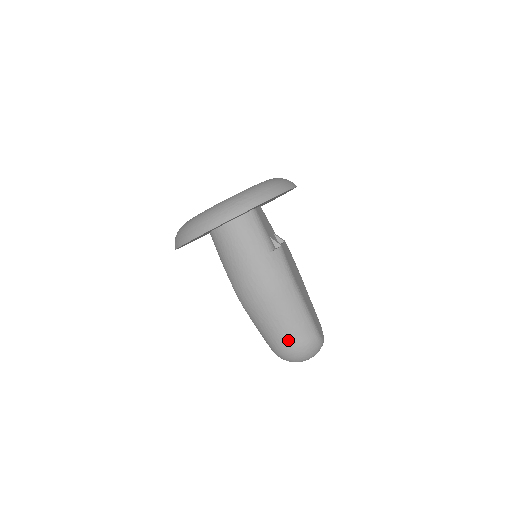
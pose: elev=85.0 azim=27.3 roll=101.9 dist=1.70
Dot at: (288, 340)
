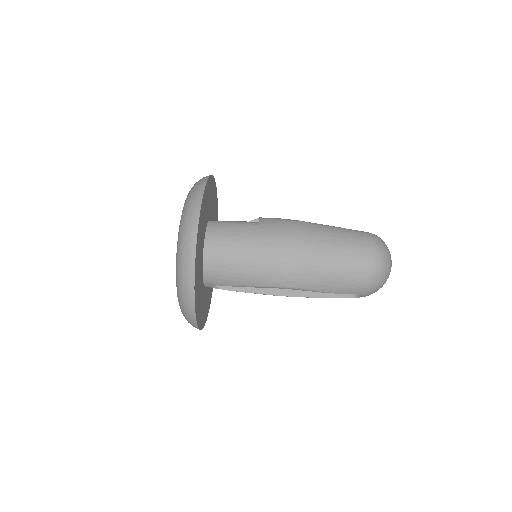
Dot at: (358, 256)
